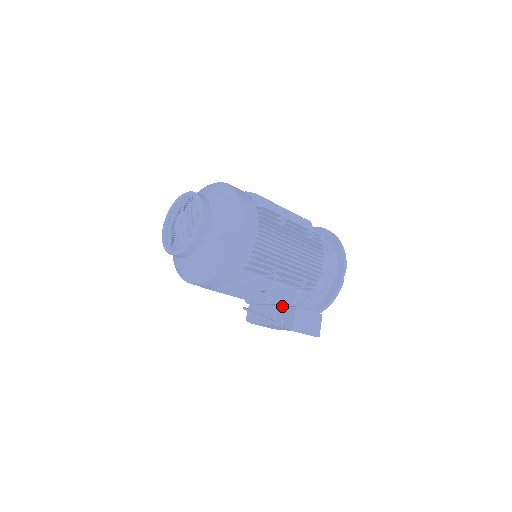
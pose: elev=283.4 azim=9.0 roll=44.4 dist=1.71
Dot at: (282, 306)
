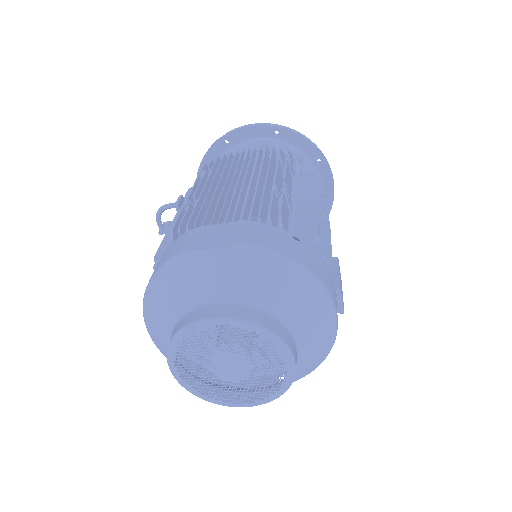
Dot at: occluded
